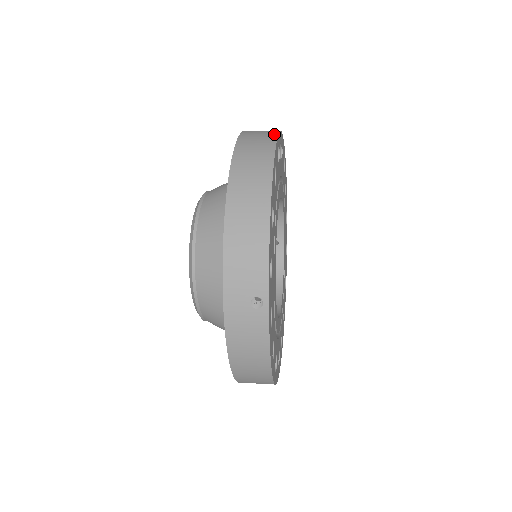
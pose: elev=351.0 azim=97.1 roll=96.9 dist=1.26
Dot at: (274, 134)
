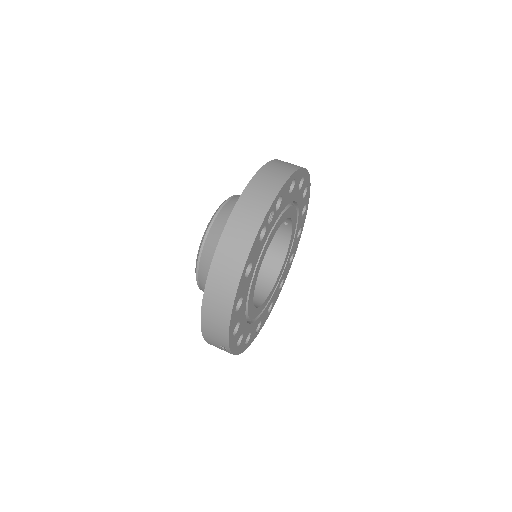
Dot at: (256, 229)
